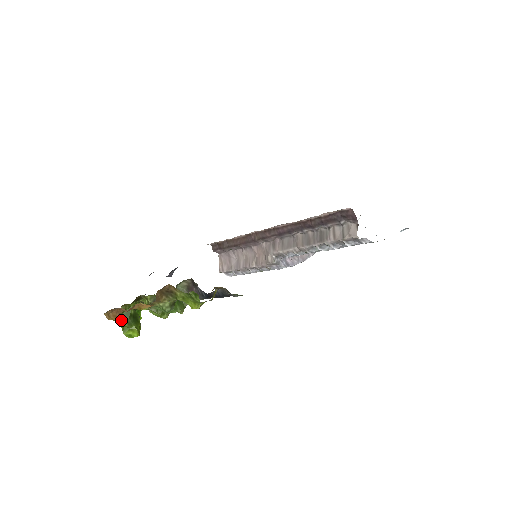
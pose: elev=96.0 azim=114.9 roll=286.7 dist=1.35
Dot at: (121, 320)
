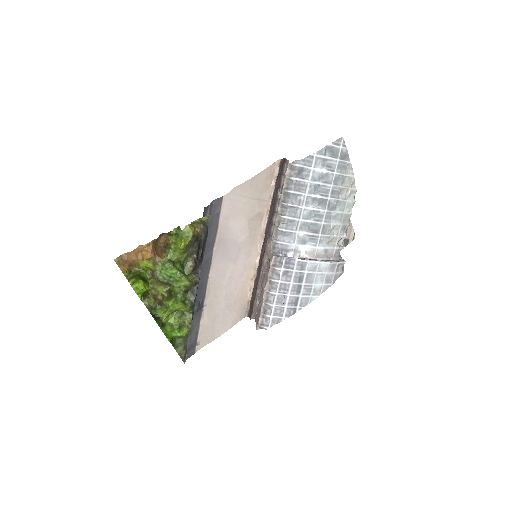
Dot at: (131, 278)
